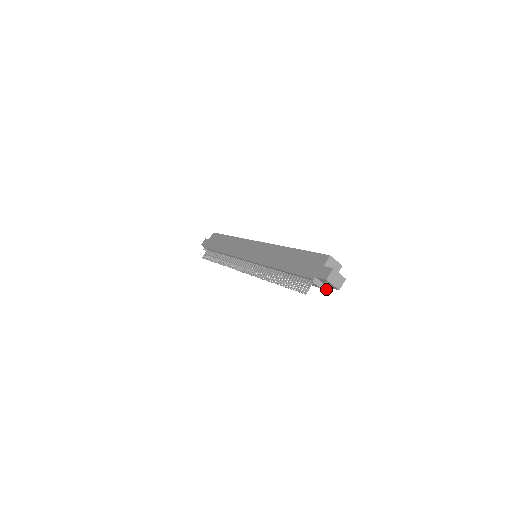
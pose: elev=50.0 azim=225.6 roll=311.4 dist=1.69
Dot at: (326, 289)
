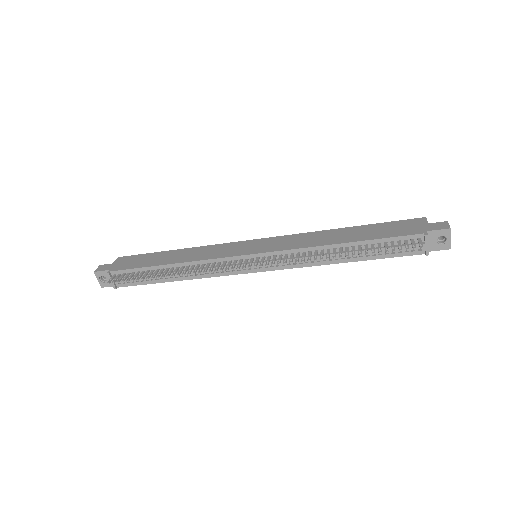
Dot at: (428, 253)
